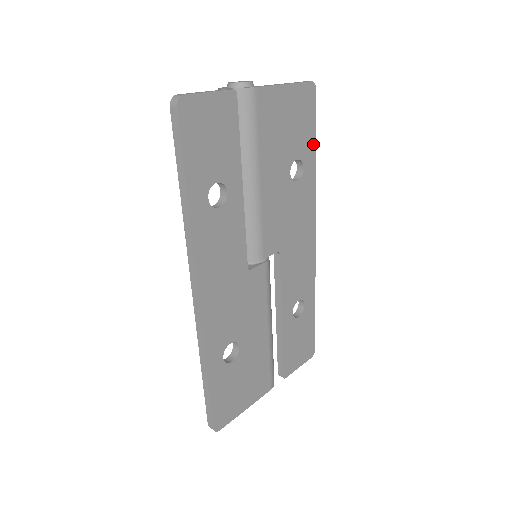
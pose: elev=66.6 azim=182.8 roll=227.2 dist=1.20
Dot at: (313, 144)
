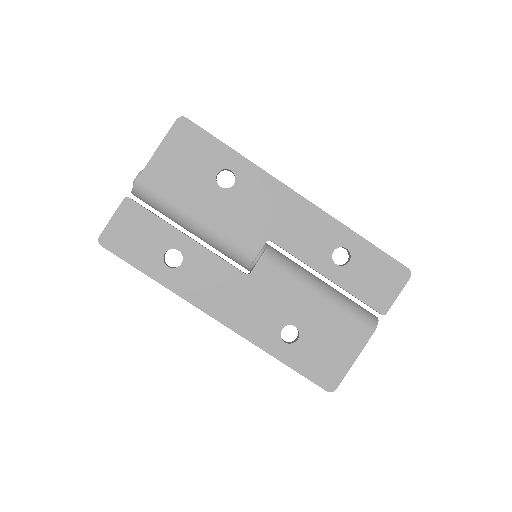
Dot at: (223, 148)
